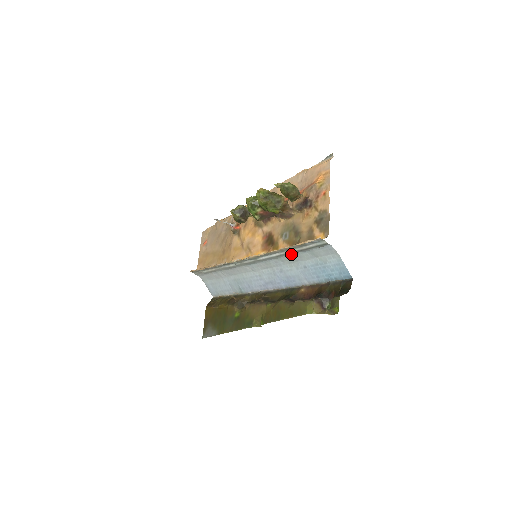
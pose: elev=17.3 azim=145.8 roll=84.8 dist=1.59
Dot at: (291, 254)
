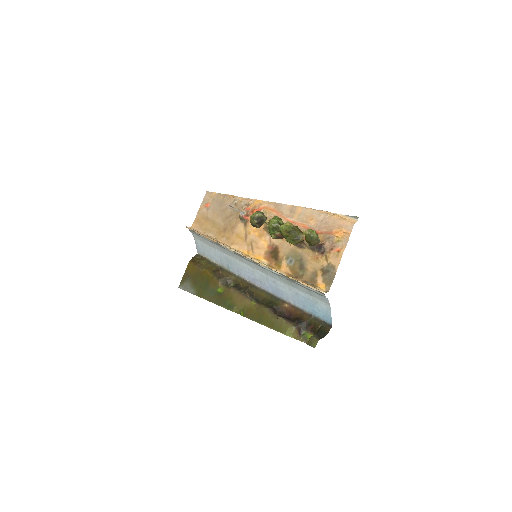
Dot at: (290, 281)
